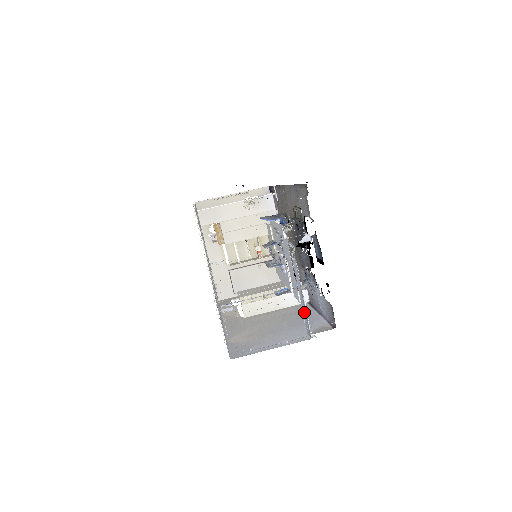
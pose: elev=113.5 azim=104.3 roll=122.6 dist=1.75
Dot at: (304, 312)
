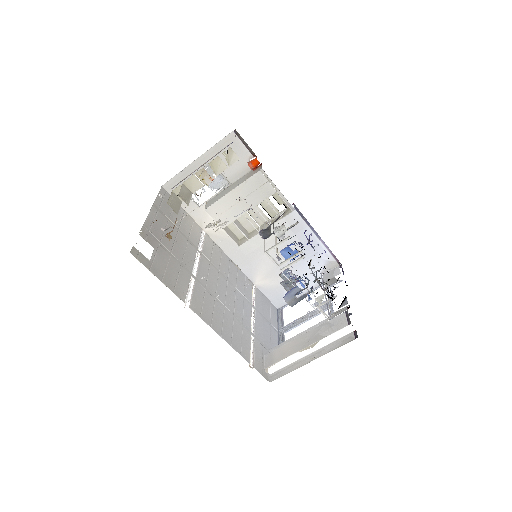
Dot at: occluded
